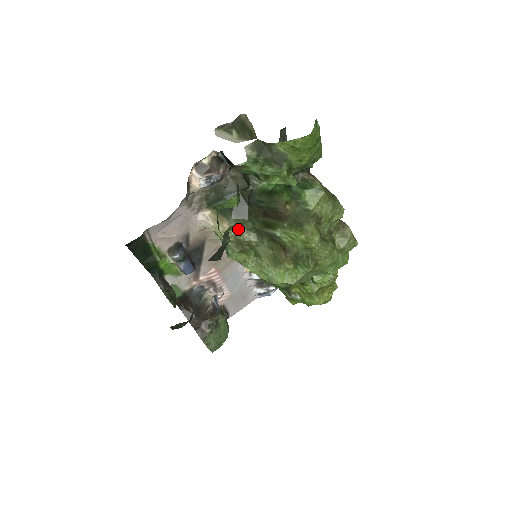
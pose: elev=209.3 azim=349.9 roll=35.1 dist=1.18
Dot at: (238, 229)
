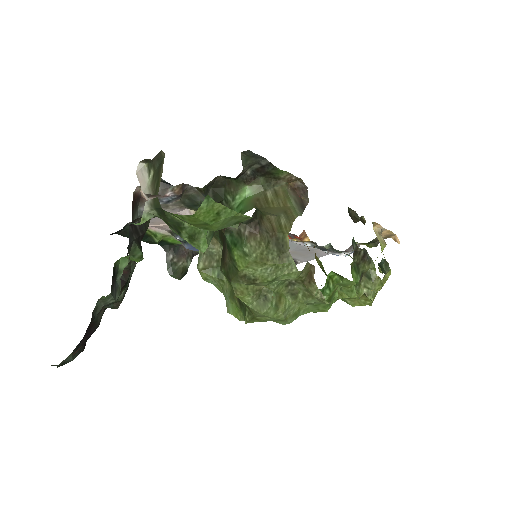
Dot at: (212, 241)
